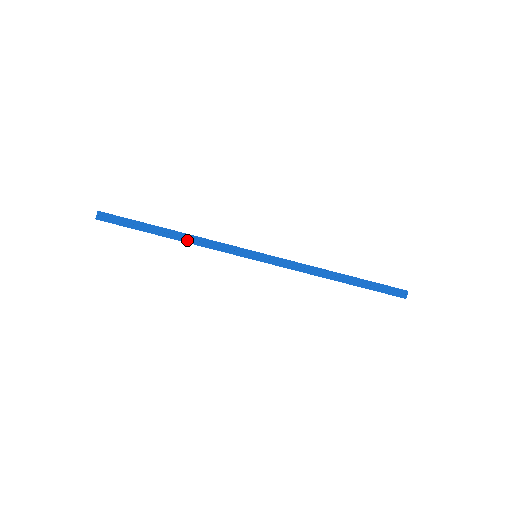
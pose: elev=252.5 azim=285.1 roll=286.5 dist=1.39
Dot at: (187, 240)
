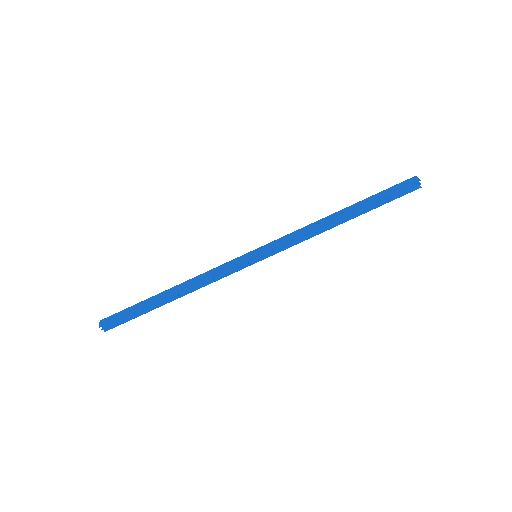
Dot at: (186, 286)
